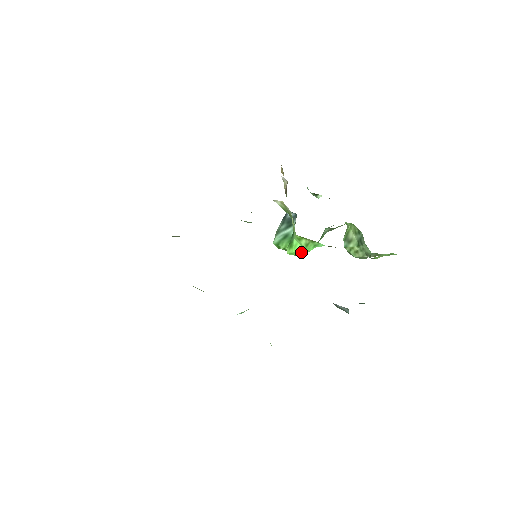
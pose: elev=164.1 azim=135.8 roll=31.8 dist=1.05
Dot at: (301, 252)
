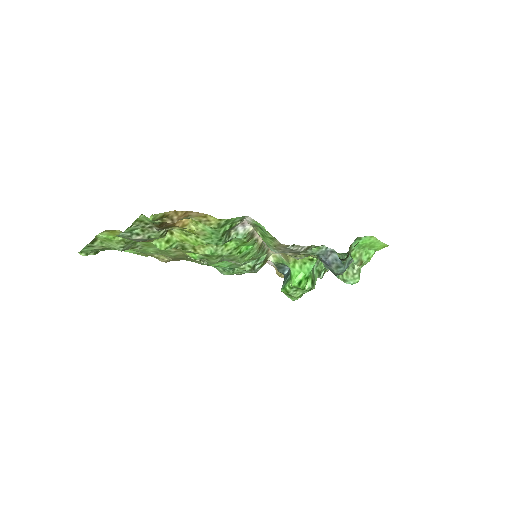
Dot at: (300, 277)
